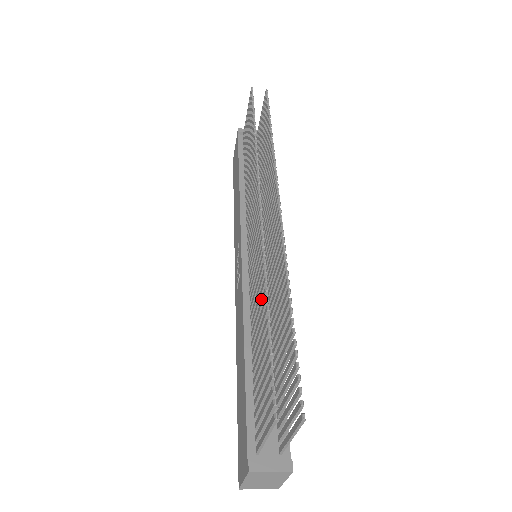
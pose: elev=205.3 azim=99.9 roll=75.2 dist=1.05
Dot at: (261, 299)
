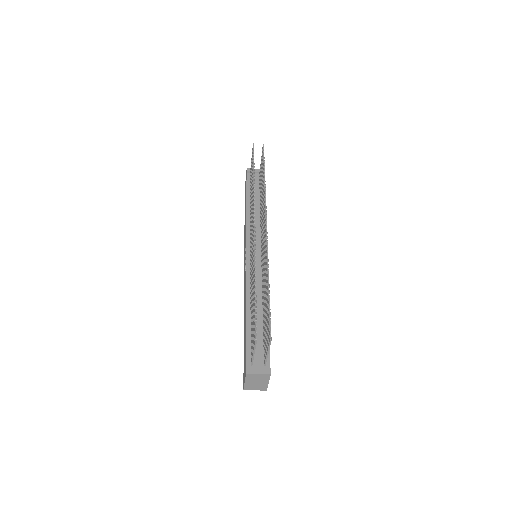
Dot at: (253, 281)
